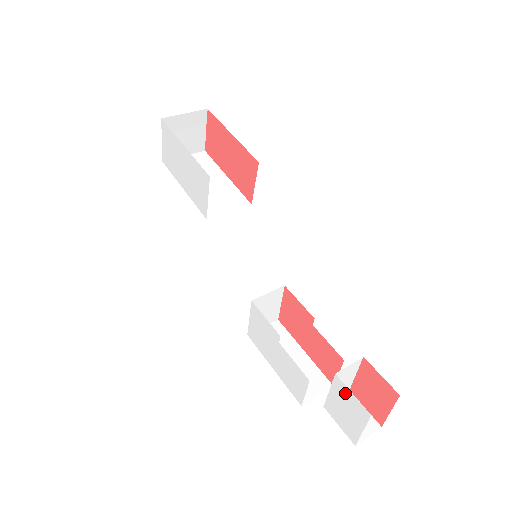
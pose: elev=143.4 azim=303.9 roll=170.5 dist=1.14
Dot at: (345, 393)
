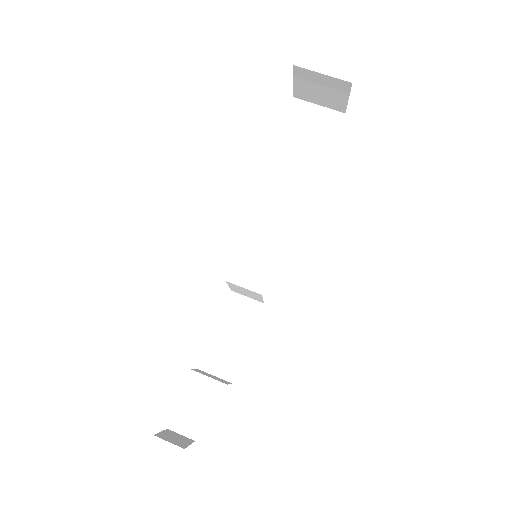
Dot at: occluded
